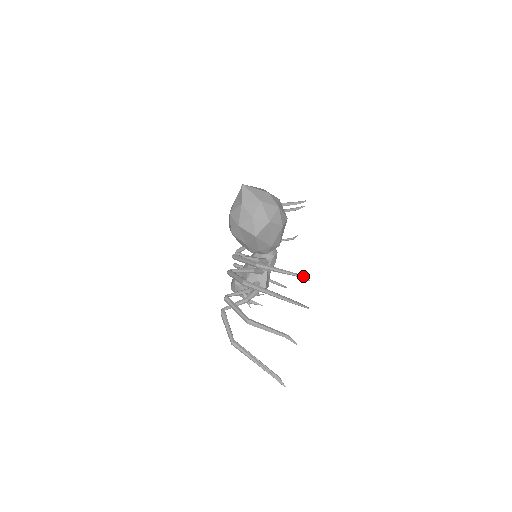
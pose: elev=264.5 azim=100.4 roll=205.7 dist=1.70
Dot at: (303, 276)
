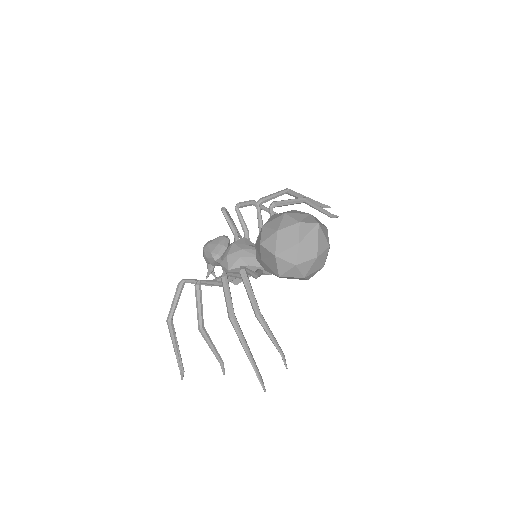
Dot at: occluded
